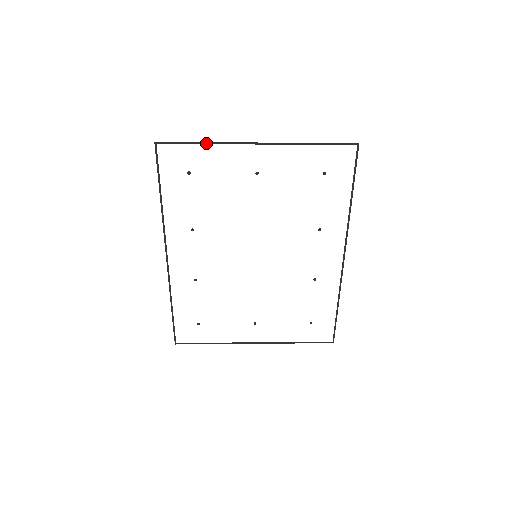
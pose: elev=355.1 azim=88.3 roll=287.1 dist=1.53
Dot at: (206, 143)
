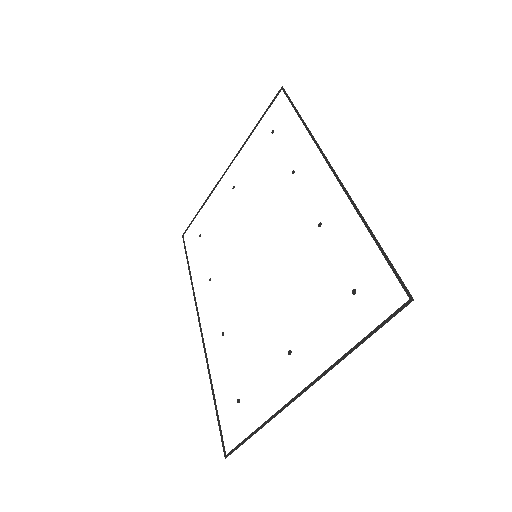
Dot at: (203, 205)
